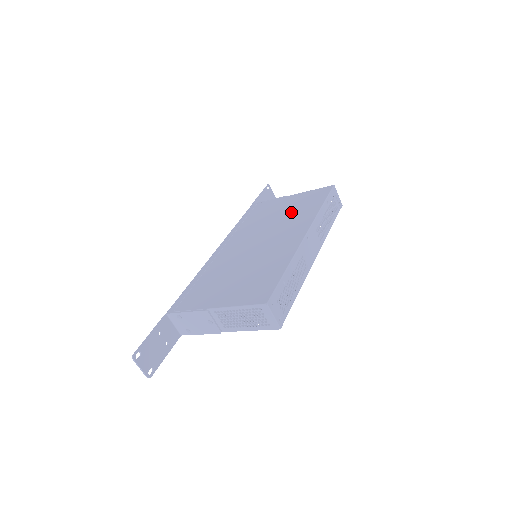
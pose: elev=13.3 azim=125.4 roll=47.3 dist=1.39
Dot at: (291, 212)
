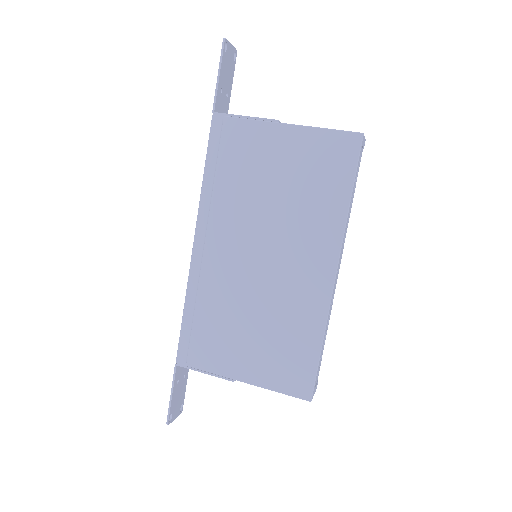
Dot at: (299, 191)
